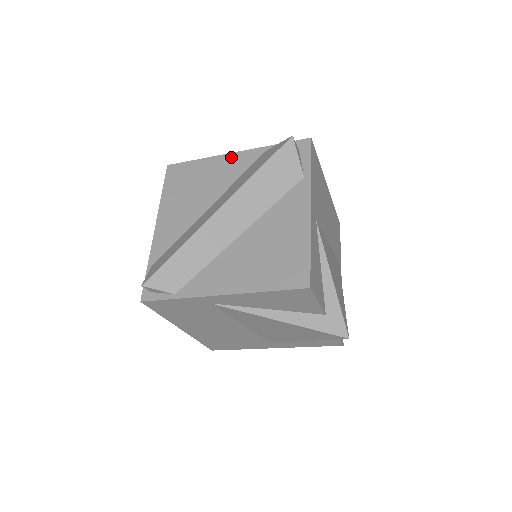
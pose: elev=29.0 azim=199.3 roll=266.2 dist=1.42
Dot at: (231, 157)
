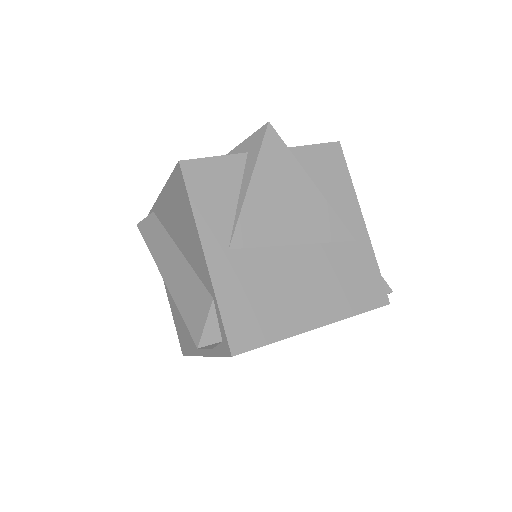
Dot at: (201, 253)
